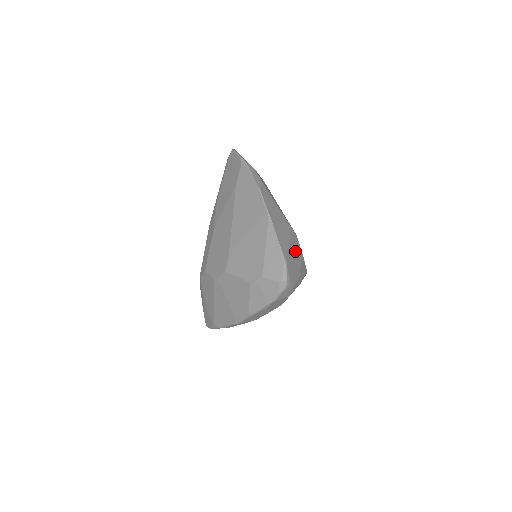
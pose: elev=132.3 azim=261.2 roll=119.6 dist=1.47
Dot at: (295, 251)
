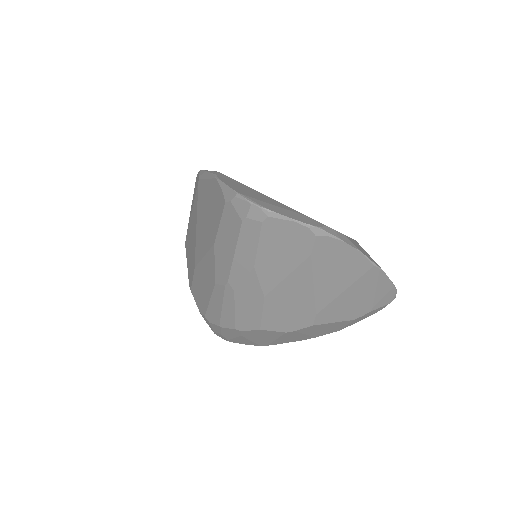
Dot at: occluded
